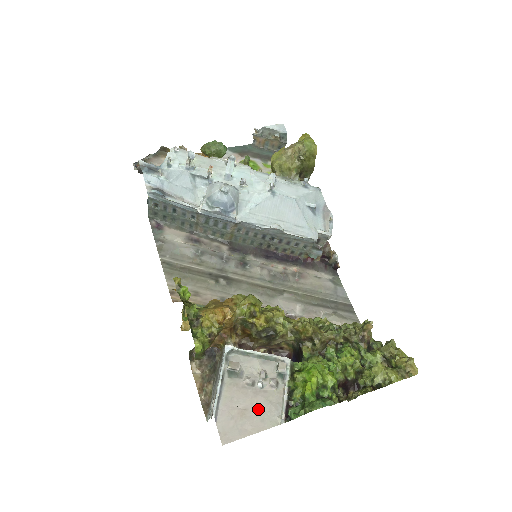
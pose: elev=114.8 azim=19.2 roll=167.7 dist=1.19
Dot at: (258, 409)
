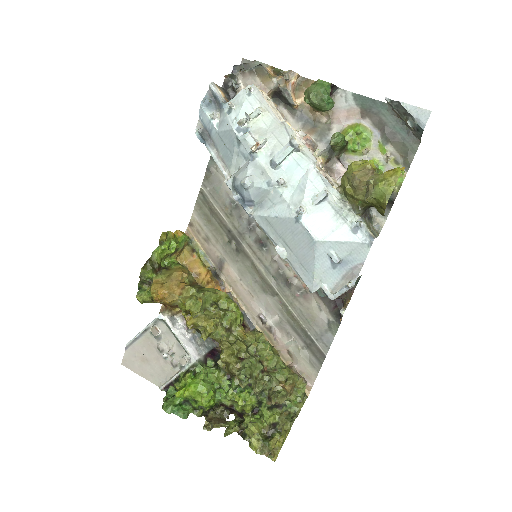
Dot at: (154, 367)
